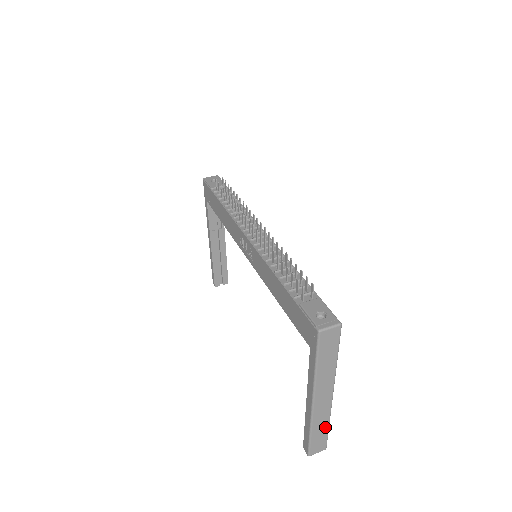
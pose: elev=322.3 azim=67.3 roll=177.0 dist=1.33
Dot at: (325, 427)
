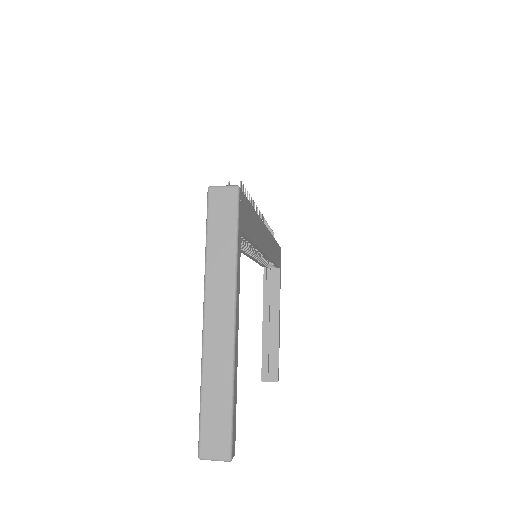
Dot at: (225, 393)
